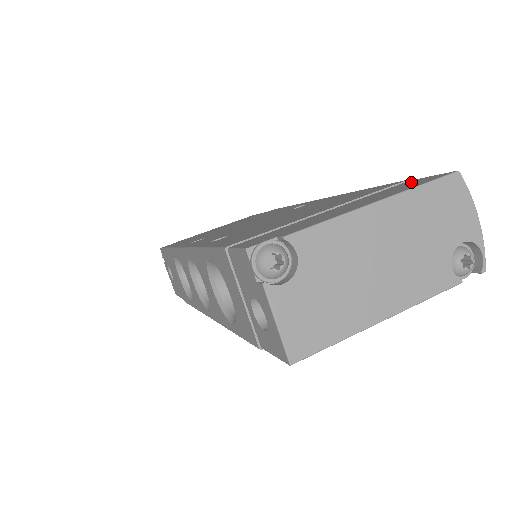
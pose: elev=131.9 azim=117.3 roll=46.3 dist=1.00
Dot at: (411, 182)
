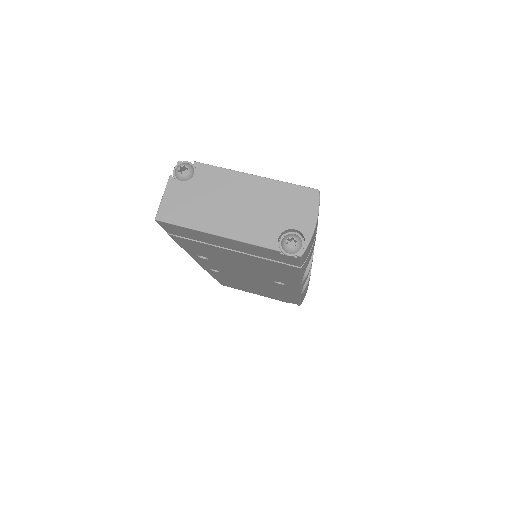
Dot at: occluded
